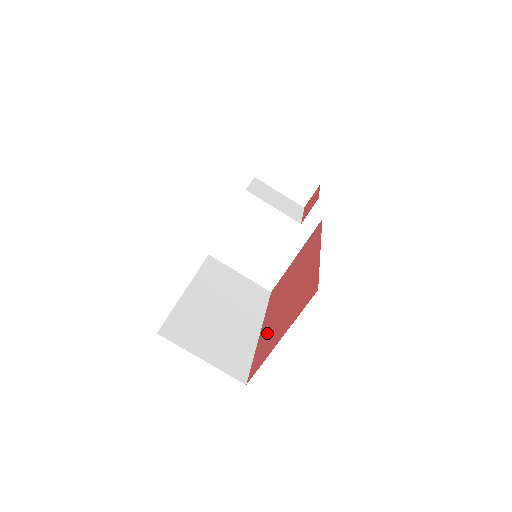
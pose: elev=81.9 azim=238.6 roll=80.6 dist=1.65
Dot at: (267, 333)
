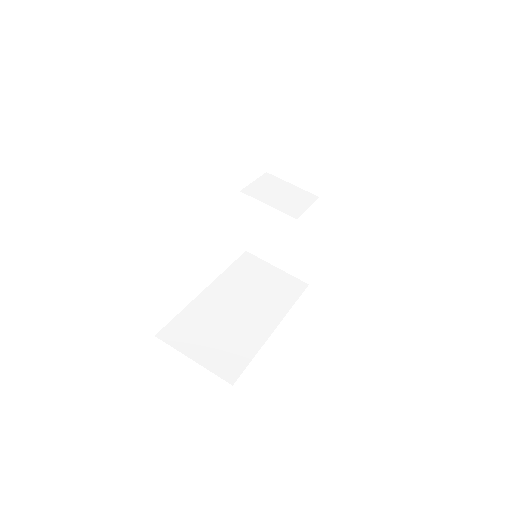
Dot at: occluded
